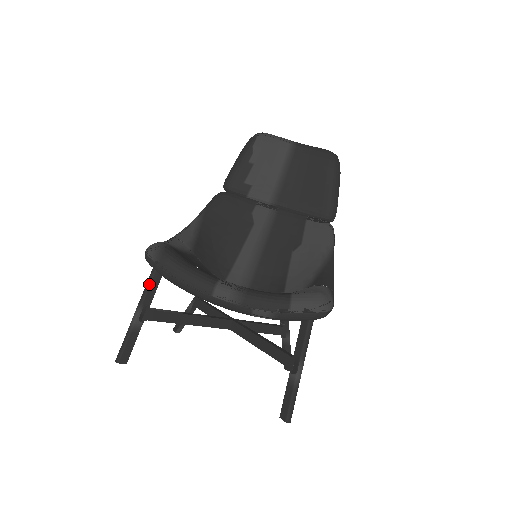
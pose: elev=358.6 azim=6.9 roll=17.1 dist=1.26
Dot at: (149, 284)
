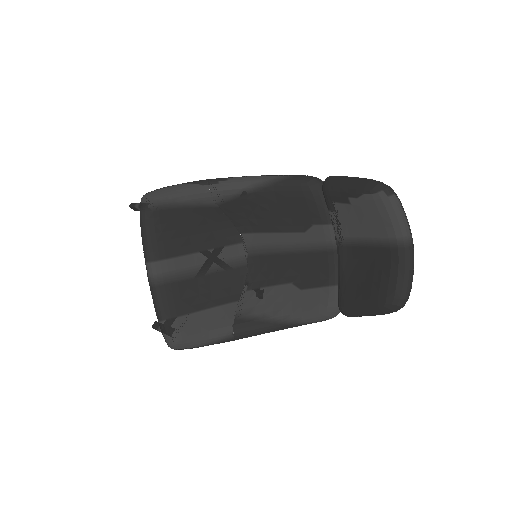
Dot at: occluded
